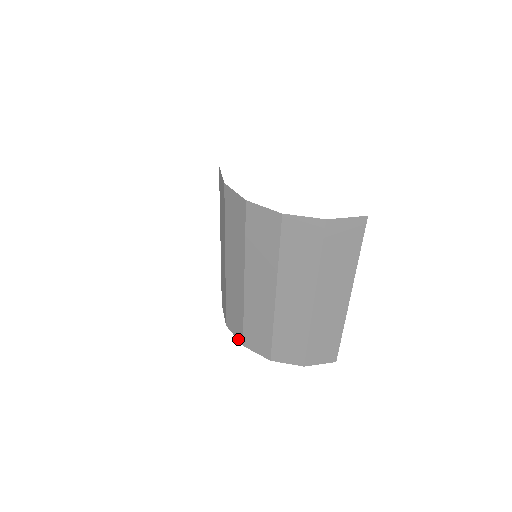
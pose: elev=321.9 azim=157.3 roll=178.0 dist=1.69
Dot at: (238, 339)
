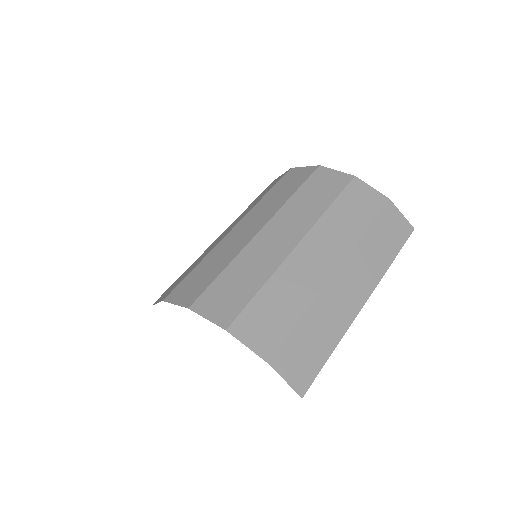
Dot at: (183, 304)
